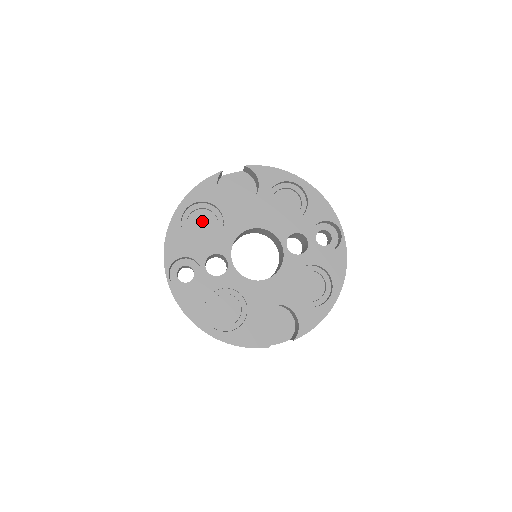
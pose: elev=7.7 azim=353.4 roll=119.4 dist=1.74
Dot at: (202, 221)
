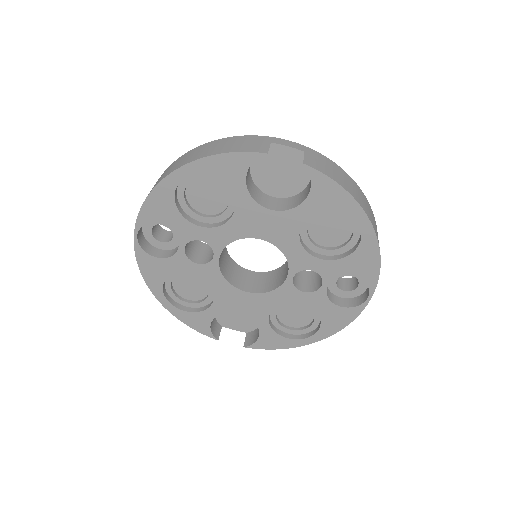
Dot at: (209, 192)
